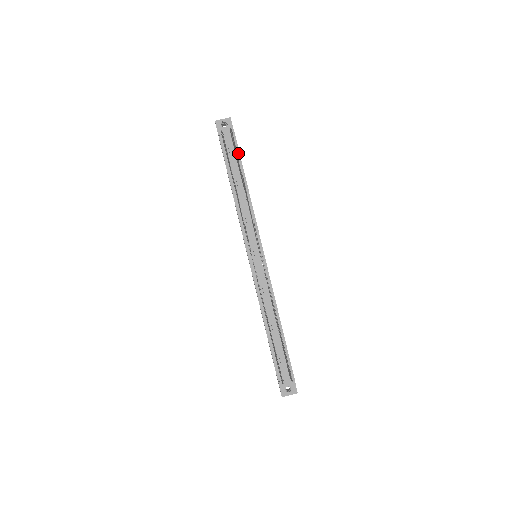
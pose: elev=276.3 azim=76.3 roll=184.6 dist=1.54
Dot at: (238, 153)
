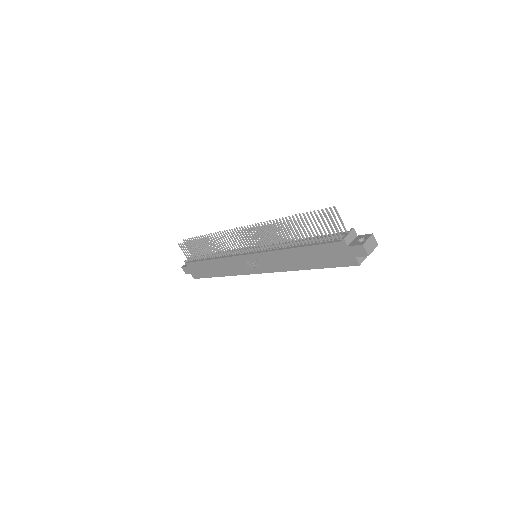
Dot at: occluded
